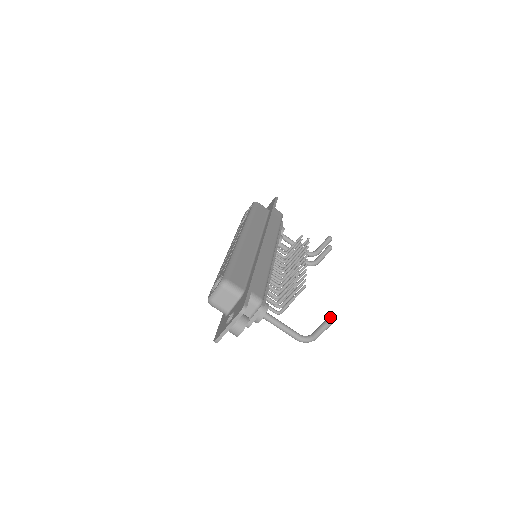
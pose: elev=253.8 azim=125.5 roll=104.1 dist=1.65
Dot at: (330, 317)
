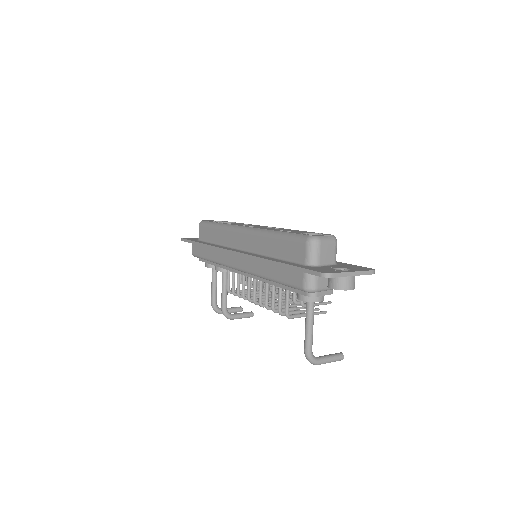
Dot at: (342, 353)
